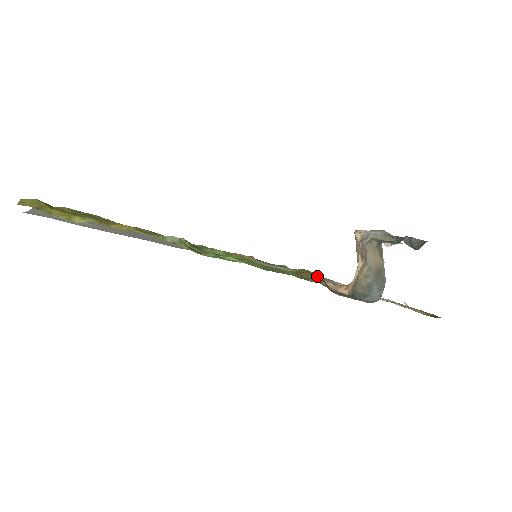
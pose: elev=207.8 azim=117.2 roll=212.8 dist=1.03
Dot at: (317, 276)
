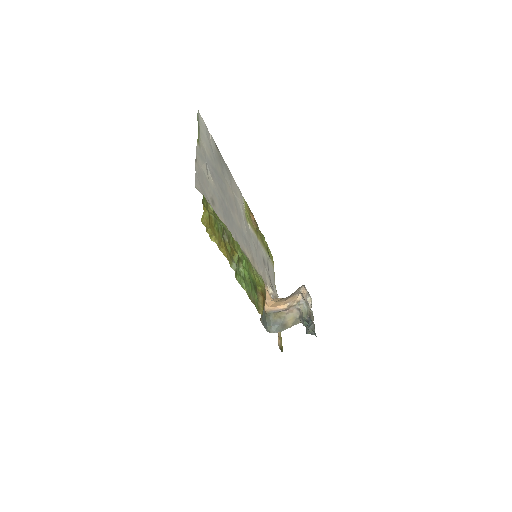
Dot at: occluded
